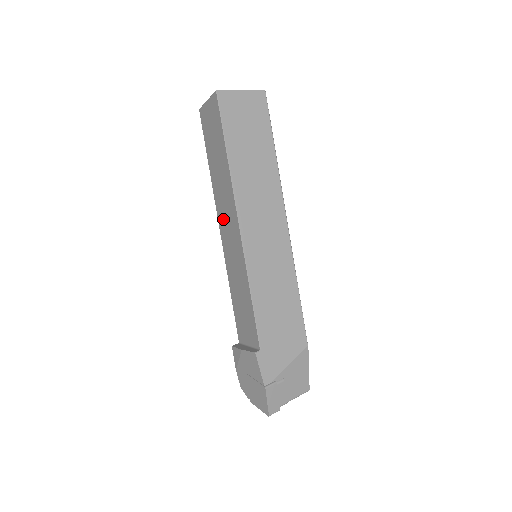
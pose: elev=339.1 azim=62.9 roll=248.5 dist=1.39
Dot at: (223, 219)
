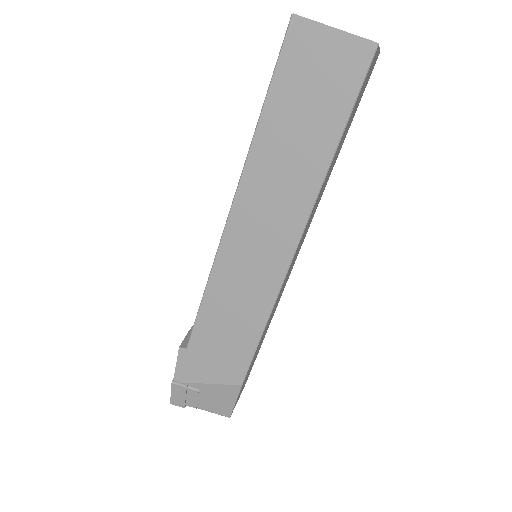
Dot at: occluded
